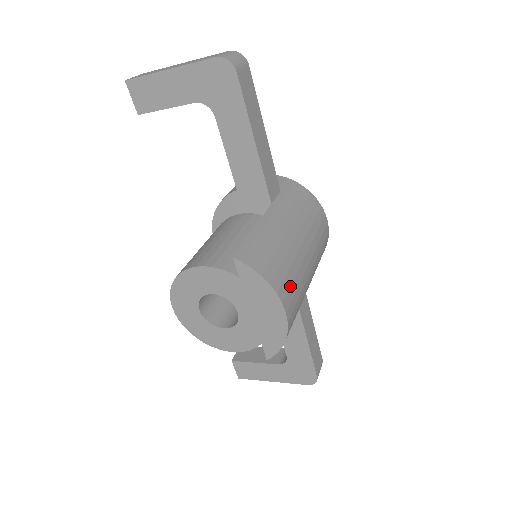
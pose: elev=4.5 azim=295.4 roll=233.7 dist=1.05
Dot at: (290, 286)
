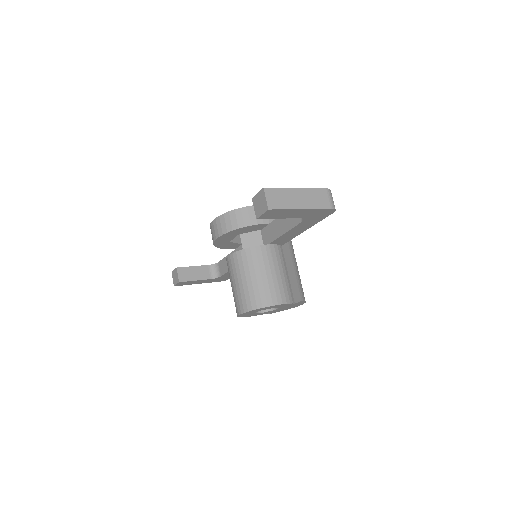
Dot at: occluded
